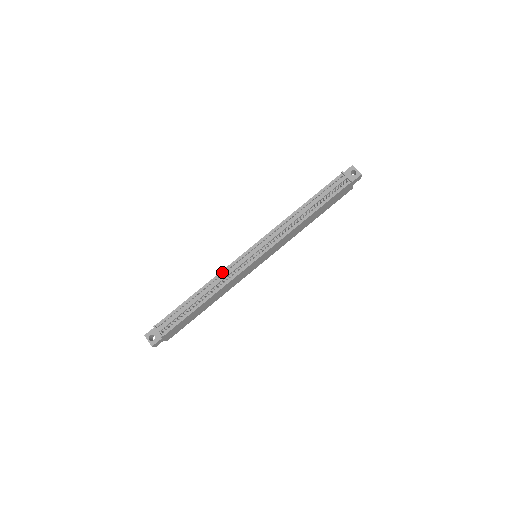
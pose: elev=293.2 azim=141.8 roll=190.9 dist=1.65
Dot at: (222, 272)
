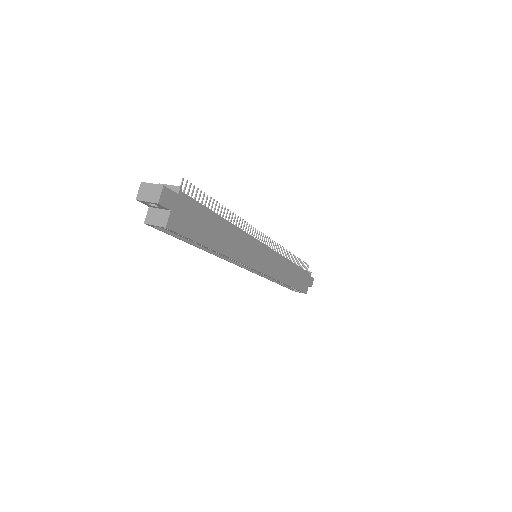
Dot at: occluded
